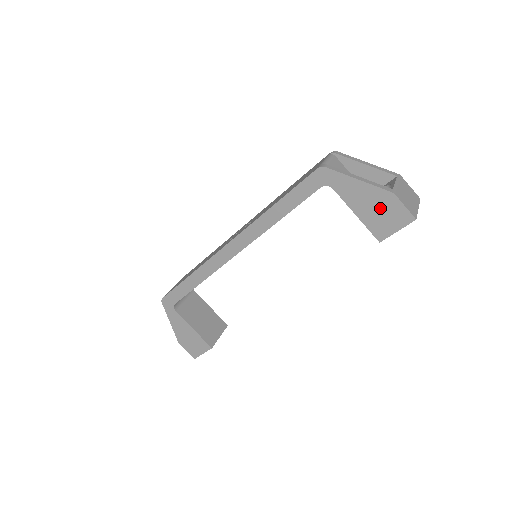
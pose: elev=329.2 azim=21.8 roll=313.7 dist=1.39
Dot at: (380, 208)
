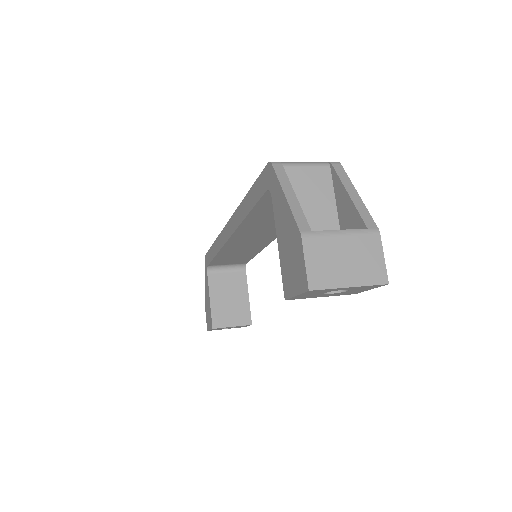
Dot at: (291, 249)
